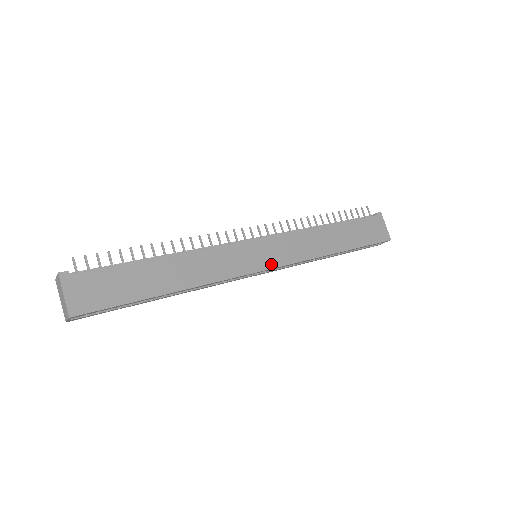
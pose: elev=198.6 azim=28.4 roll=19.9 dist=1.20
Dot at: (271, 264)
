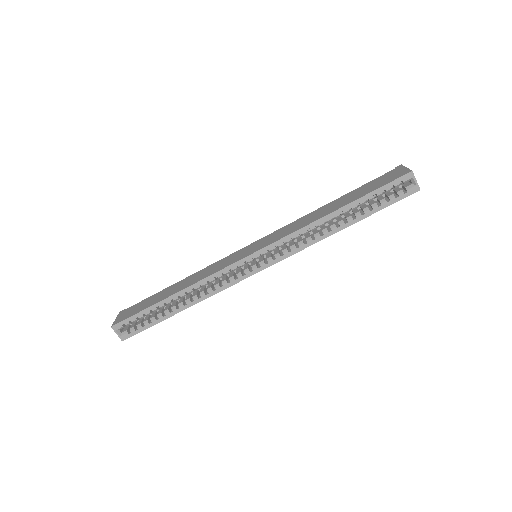
Dot at: (257, 249)
